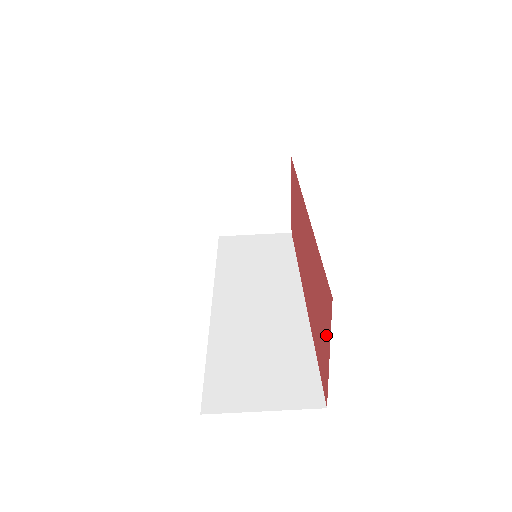
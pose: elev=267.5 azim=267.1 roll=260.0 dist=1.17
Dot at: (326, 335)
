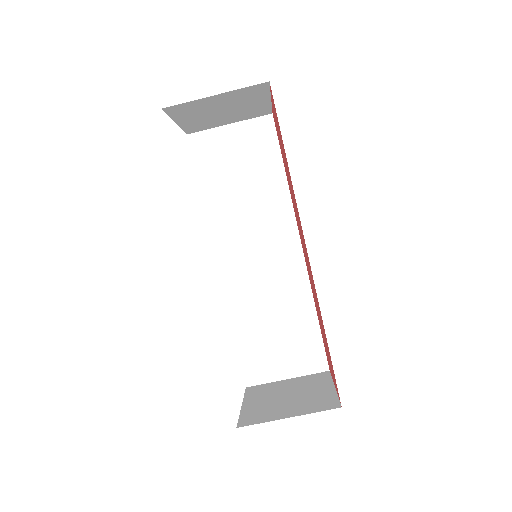
Dot at: occluded
